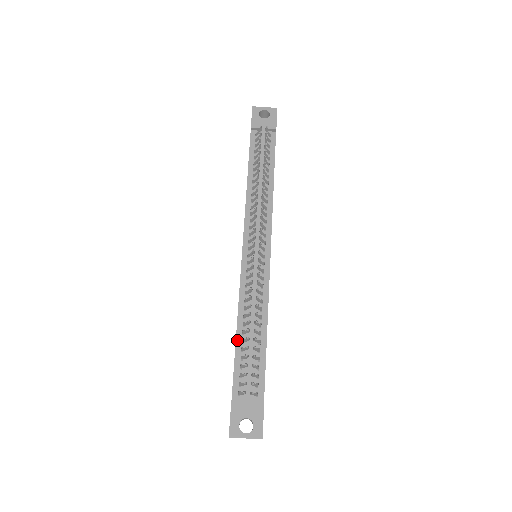
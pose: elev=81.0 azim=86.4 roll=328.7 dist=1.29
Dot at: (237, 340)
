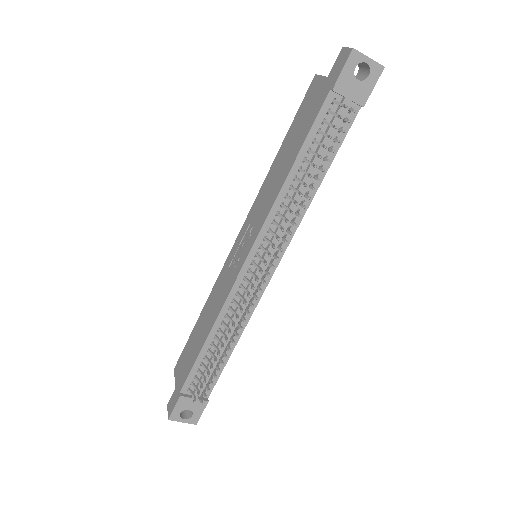
Dot at: (203, 348)
